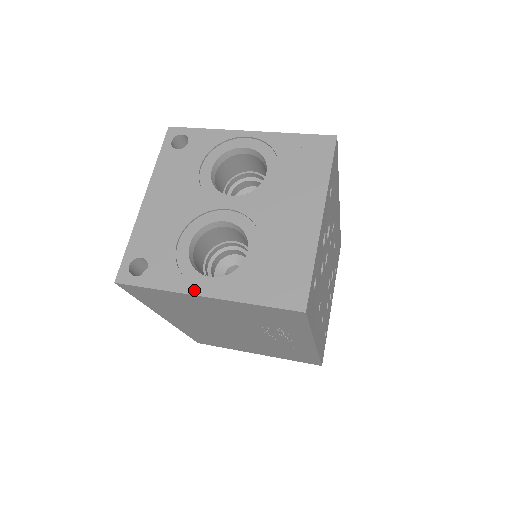
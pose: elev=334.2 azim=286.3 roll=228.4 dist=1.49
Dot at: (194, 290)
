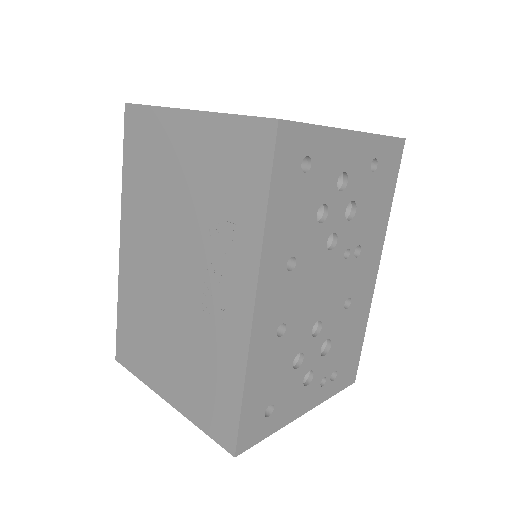
Dot at: (184, 109)
